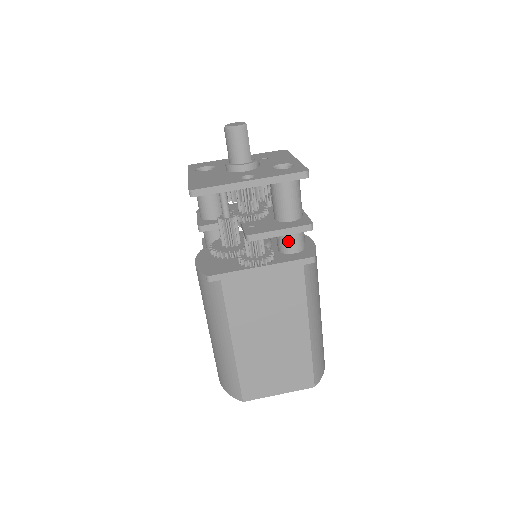
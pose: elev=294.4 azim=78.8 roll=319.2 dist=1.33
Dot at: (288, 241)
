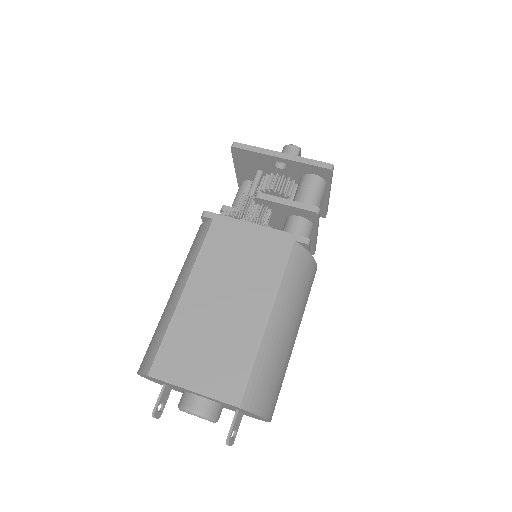
Dot at: (291, 227)
